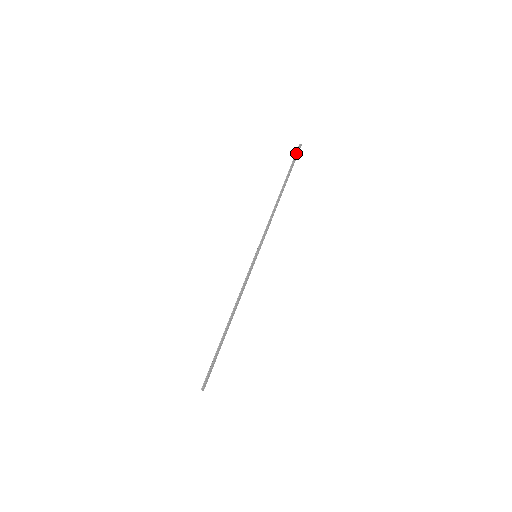
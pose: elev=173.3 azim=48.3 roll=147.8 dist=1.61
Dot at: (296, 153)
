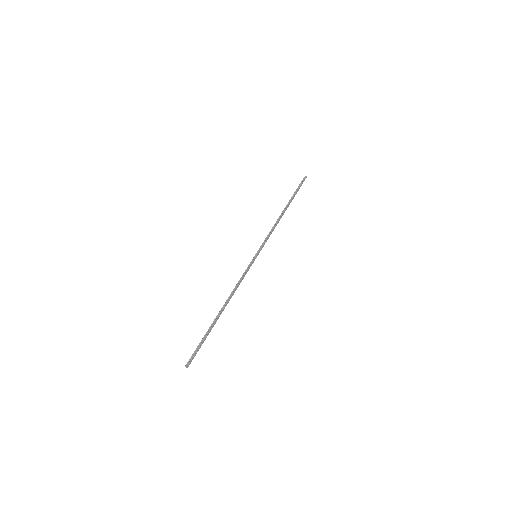
Dot at: (301, 182)
